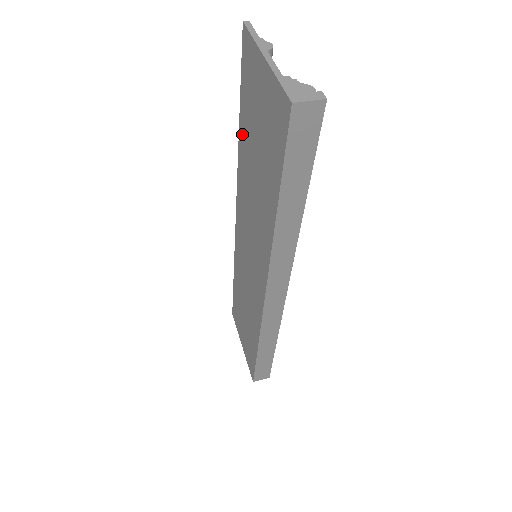
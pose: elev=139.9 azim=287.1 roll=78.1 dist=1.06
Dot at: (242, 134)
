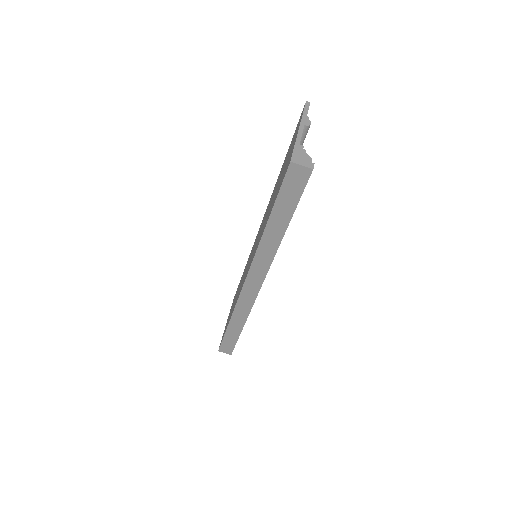
Dot at: occluded
